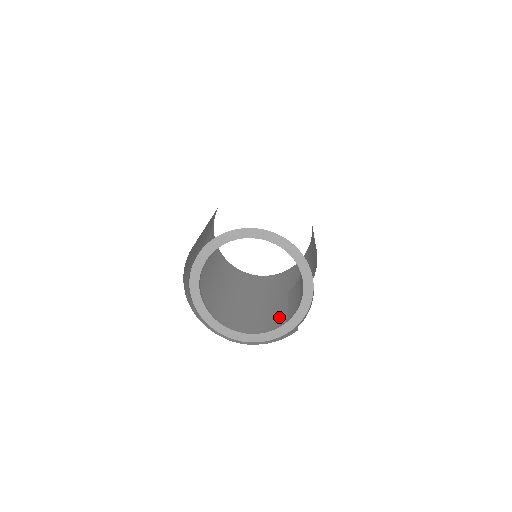
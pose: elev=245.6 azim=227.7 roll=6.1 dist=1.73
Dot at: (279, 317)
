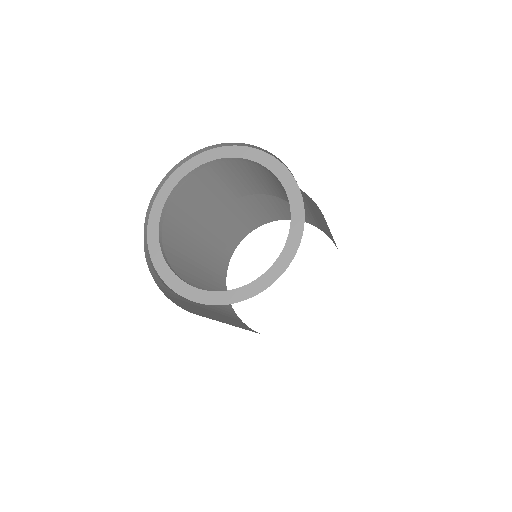
Dot at: occluded
